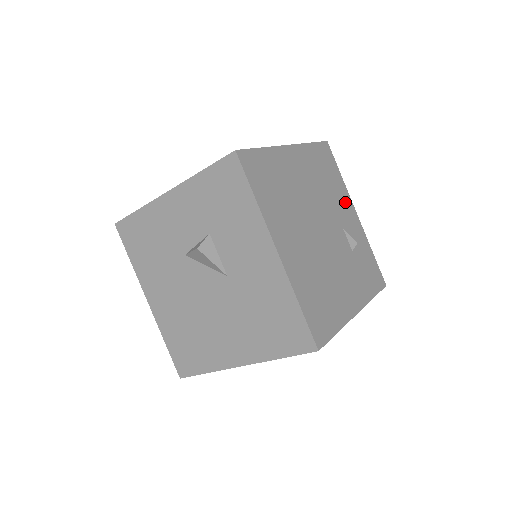
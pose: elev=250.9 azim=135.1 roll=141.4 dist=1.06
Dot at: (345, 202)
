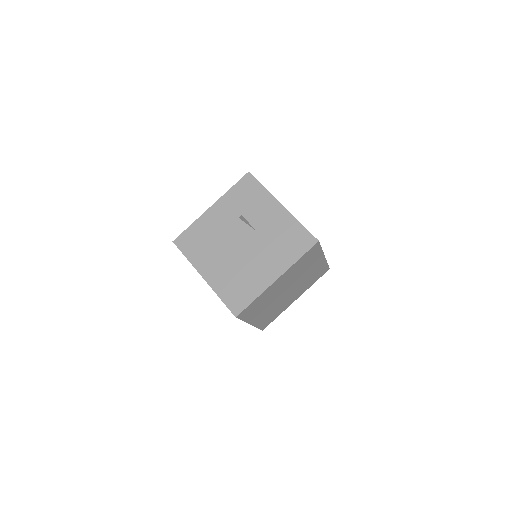
Dot at: occluded
